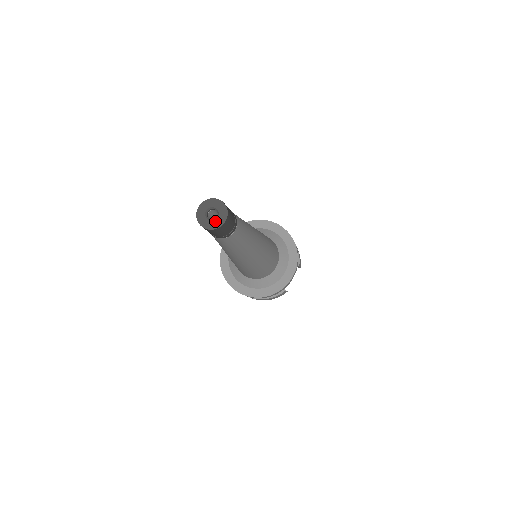
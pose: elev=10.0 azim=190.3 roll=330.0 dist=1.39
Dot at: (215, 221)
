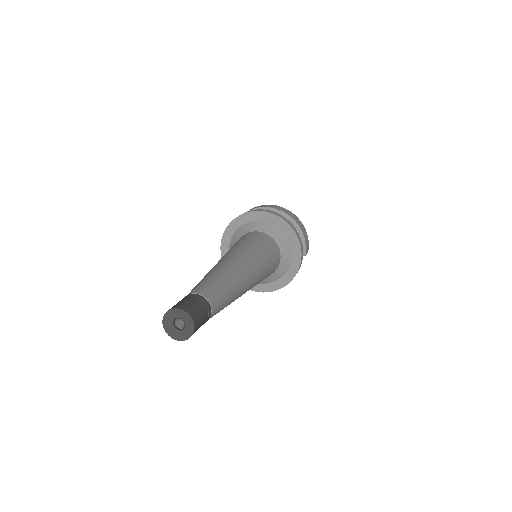
Dot at: (182, 333)
